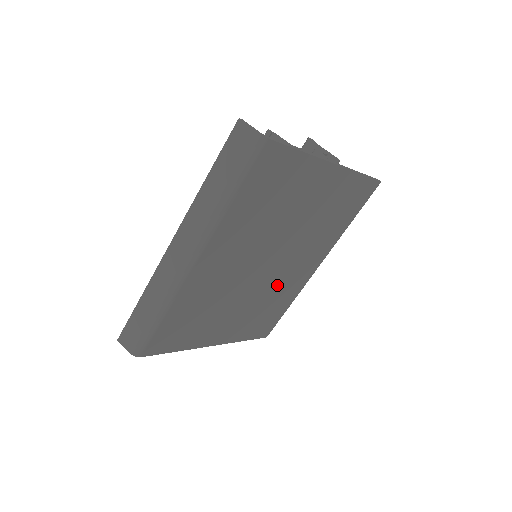
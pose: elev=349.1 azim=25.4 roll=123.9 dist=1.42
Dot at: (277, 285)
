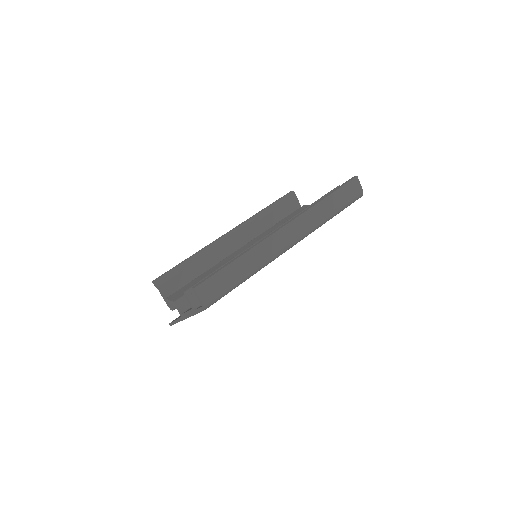
Dot at: occluded
